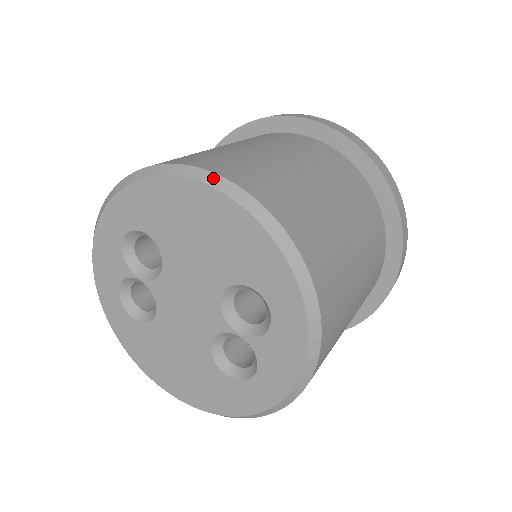
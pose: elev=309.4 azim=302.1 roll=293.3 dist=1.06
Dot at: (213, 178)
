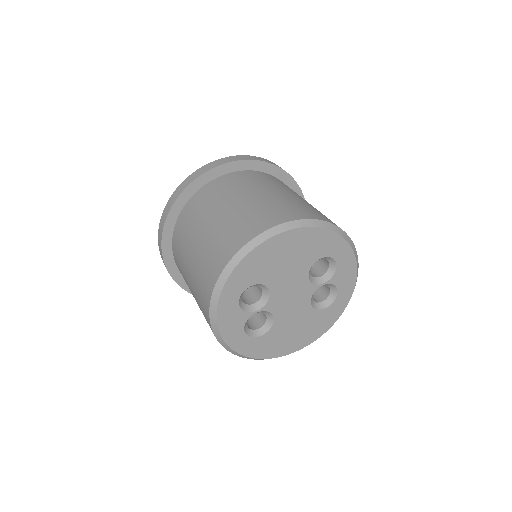
Dot at: (282, 227)
